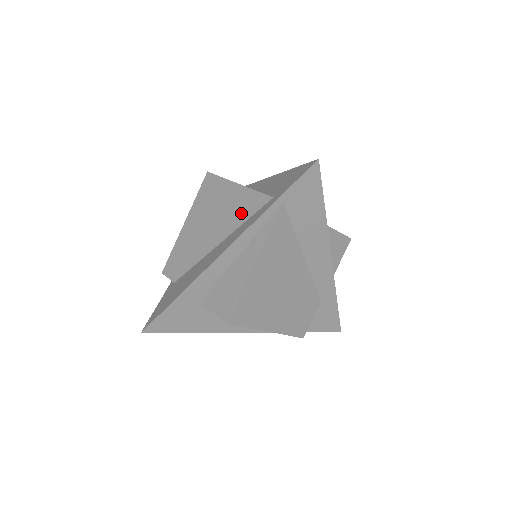
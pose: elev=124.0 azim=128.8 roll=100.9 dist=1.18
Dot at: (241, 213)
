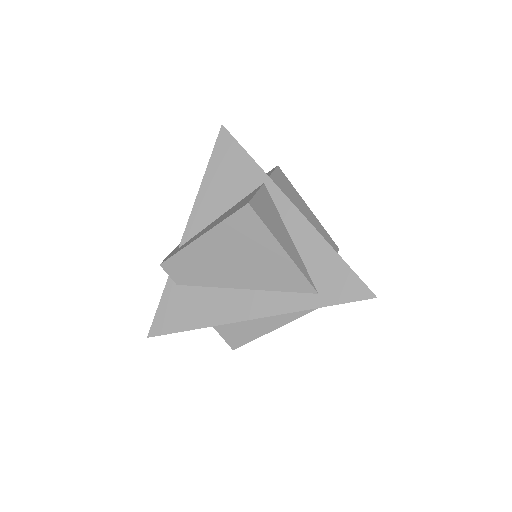
Dot at: (278, 281)
